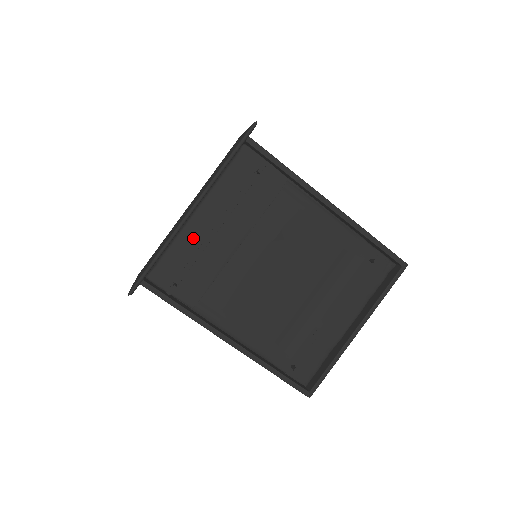
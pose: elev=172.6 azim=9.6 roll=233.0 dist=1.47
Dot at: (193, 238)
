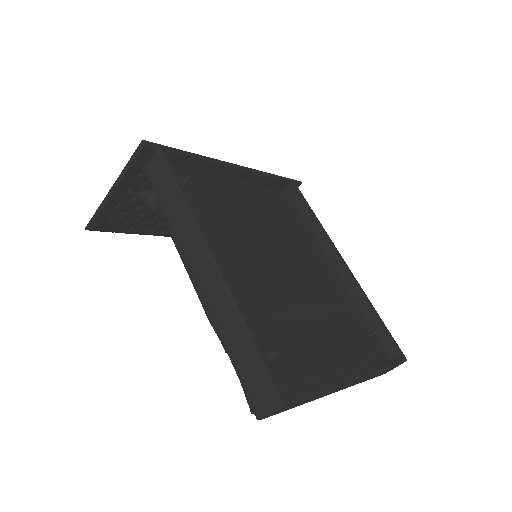
Dot at: (220, 184)
